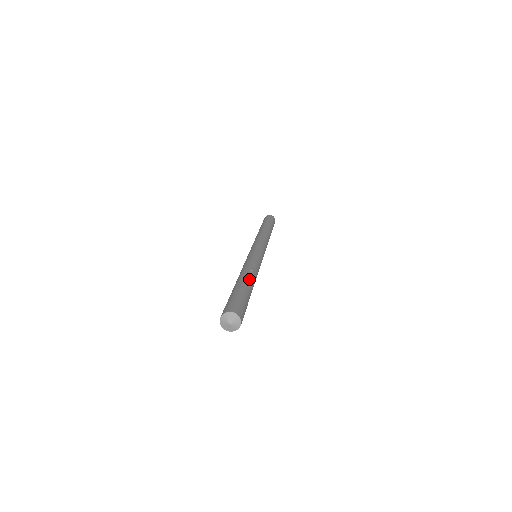
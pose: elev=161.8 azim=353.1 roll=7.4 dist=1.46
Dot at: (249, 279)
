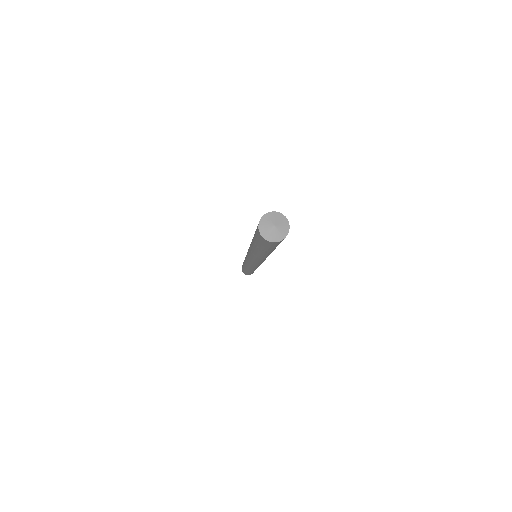
Dot at: occluded
